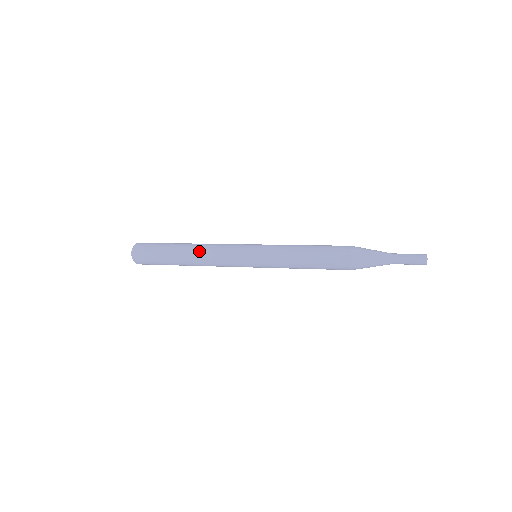
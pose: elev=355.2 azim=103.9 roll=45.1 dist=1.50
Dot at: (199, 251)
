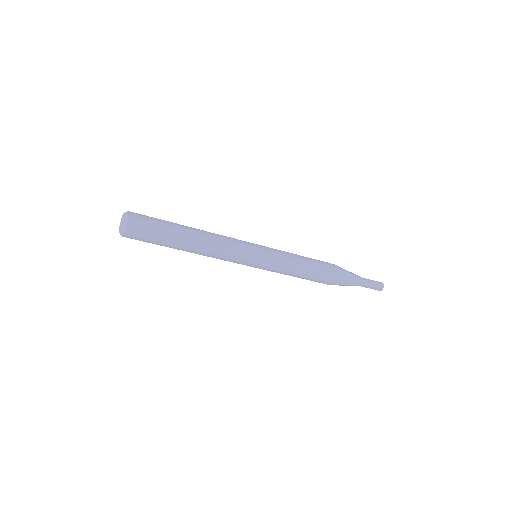
Dot at: (208, 236)
